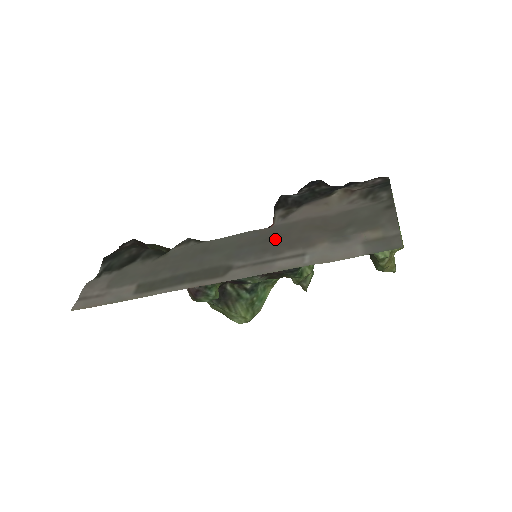
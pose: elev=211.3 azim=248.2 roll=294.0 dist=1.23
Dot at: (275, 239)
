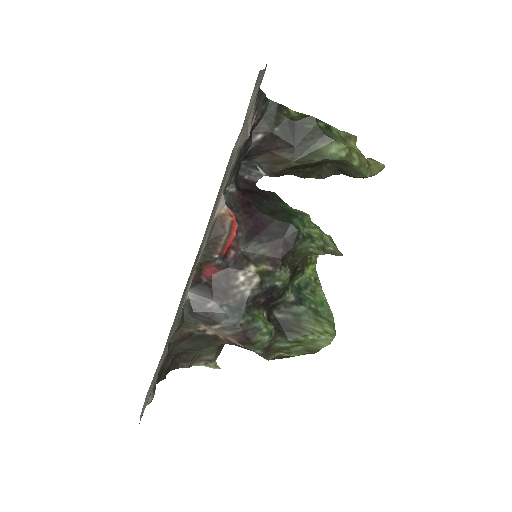
Dot at: occluded
